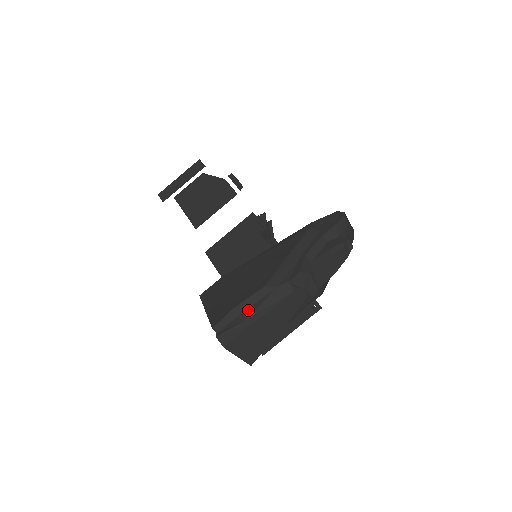
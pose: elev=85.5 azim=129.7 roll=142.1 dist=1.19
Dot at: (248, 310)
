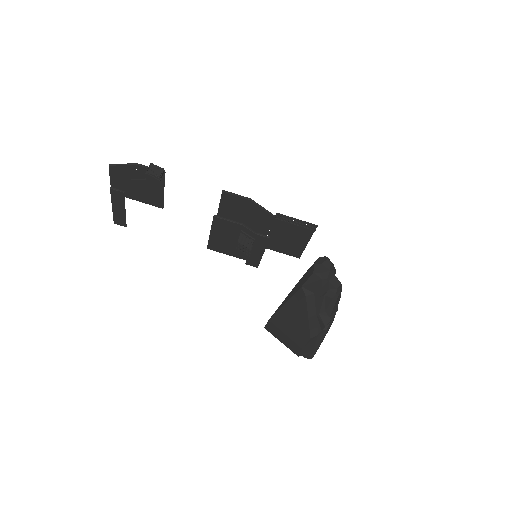
Dot at: (310, 346)
